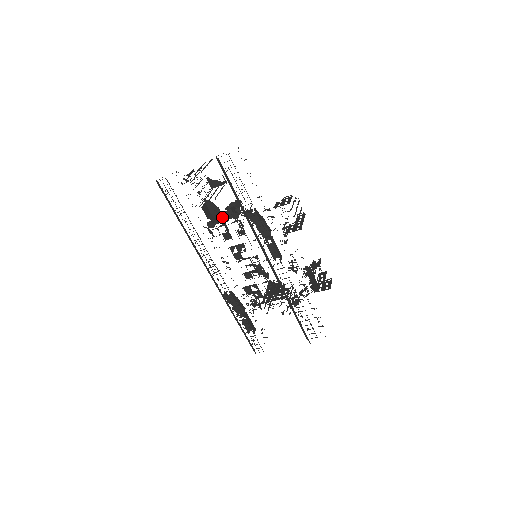
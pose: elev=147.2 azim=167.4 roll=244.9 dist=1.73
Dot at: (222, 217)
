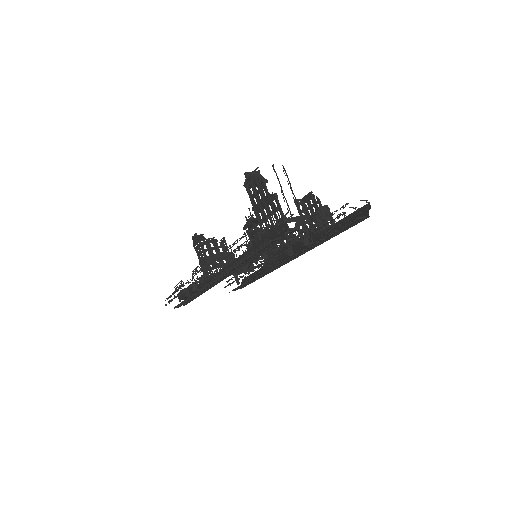
Dot at: occluded
